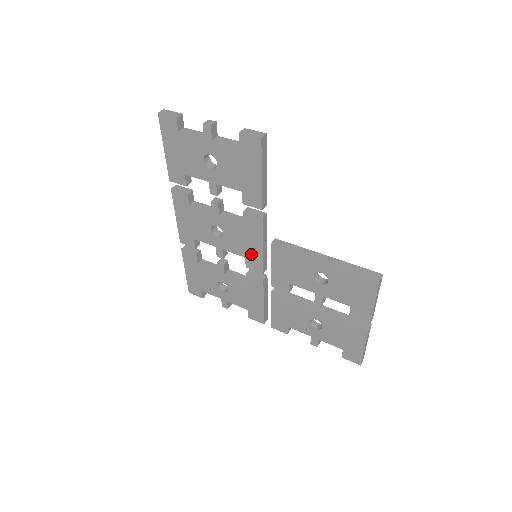
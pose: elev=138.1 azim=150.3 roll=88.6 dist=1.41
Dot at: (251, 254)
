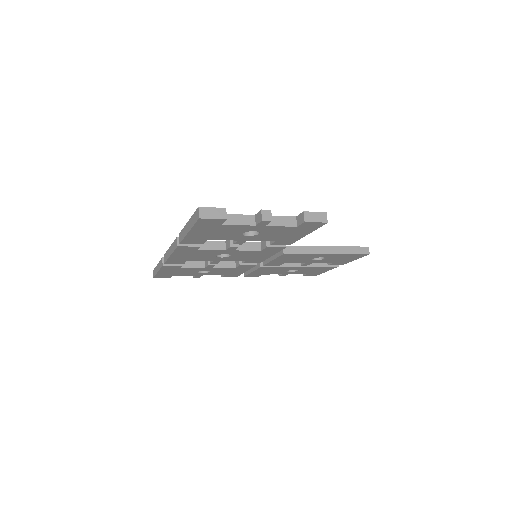
Dot at: (255, 259)
